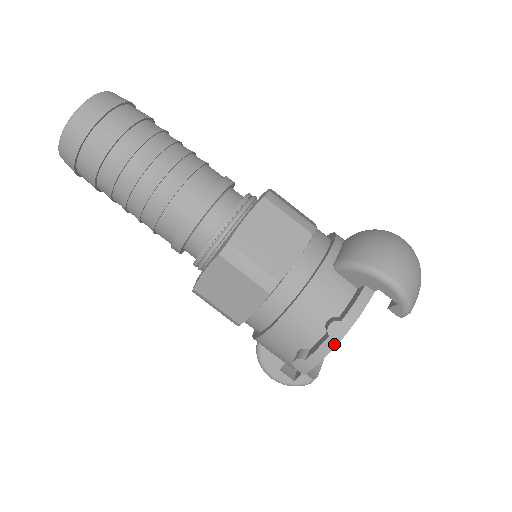
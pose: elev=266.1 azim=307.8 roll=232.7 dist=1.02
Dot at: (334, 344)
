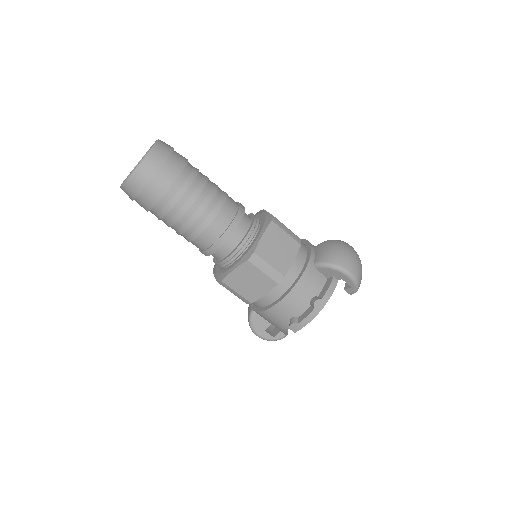
Dot at: (317, 313)
